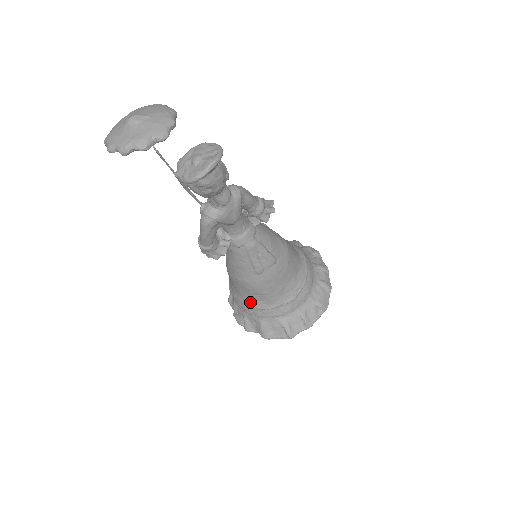
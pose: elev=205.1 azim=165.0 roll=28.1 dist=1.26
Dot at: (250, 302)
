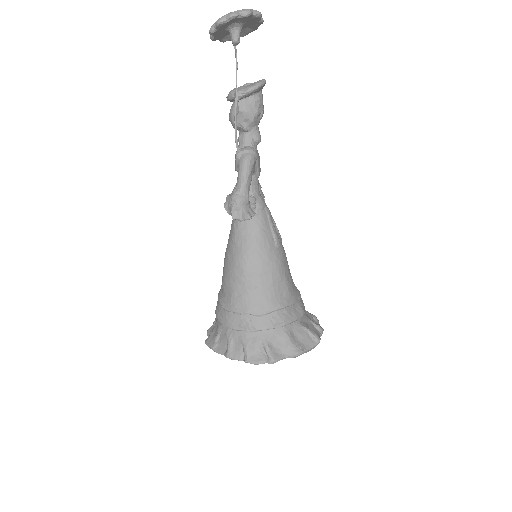
Dot at: (273, 300)
